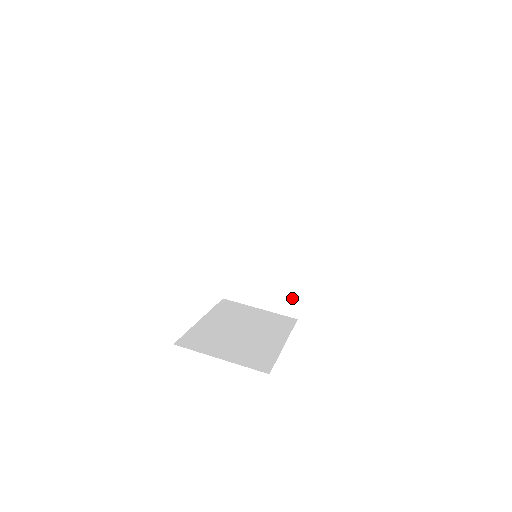
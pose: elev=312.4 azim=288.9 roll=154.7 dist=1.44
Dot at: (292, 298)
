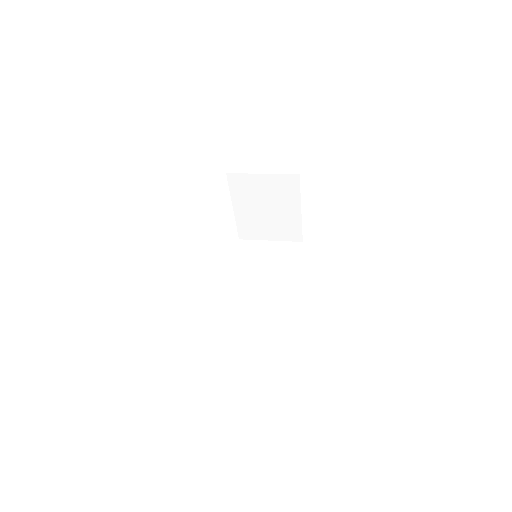
Dot at: (282, 330)
